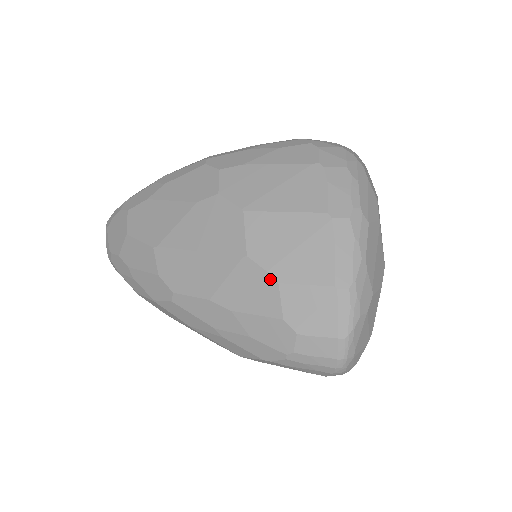
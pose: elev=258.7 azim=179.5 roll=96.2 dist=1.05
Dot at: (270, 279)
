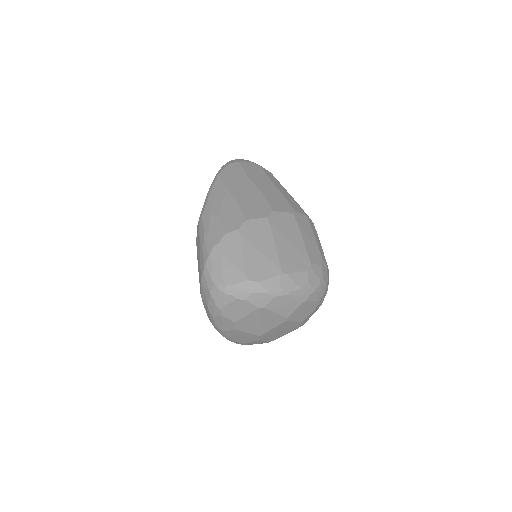
Dot at: occluded
